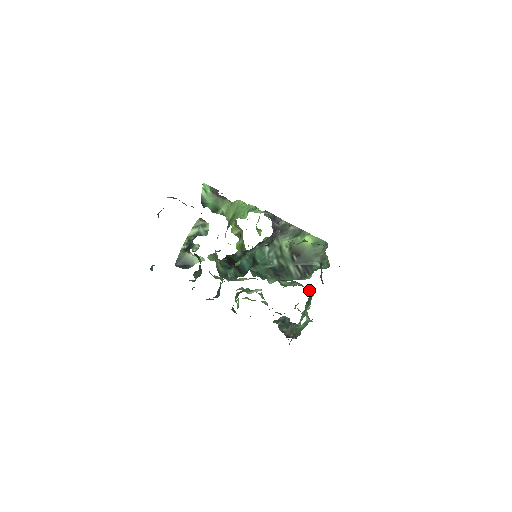
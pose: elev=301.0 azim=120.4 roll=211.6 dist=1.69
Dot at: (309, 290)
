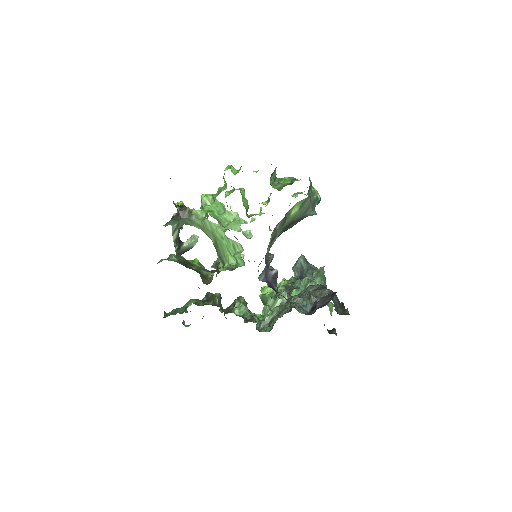
Dot at: (322, 279)
